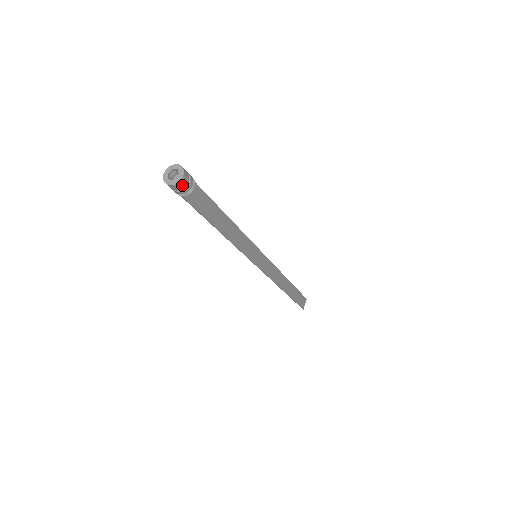
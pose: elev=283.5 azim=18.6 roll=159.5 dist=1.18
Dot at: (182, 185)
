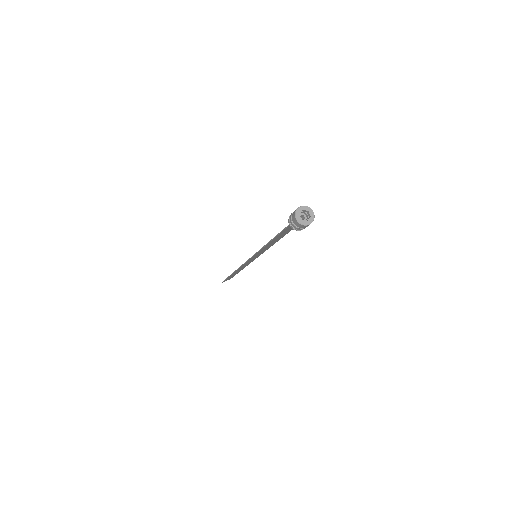
Dot at: (301, 226)
